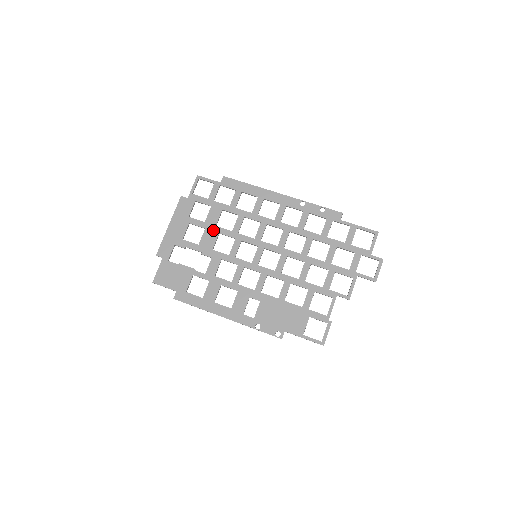
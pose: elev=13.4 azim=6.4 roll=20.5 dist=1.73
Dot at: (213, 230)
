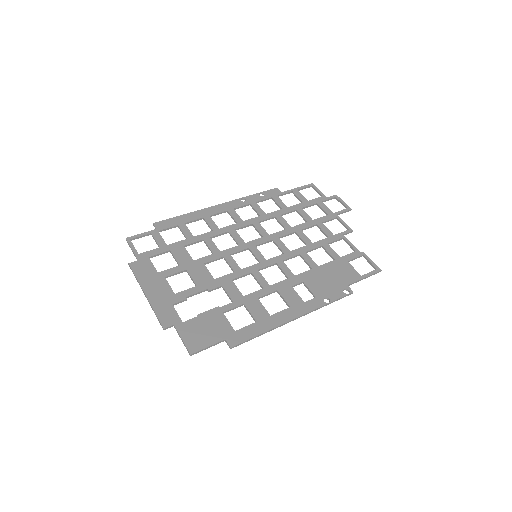
Dot at: (195, 265)
